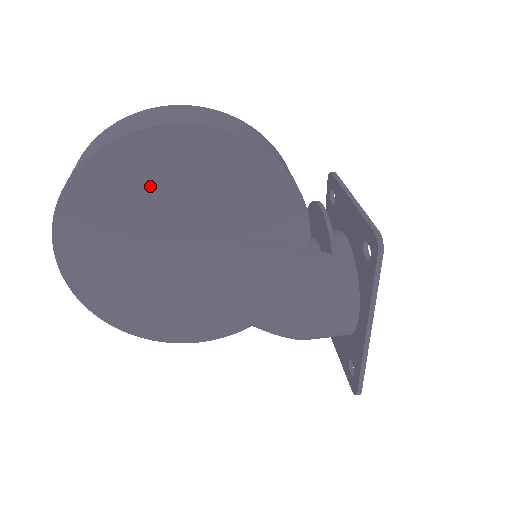
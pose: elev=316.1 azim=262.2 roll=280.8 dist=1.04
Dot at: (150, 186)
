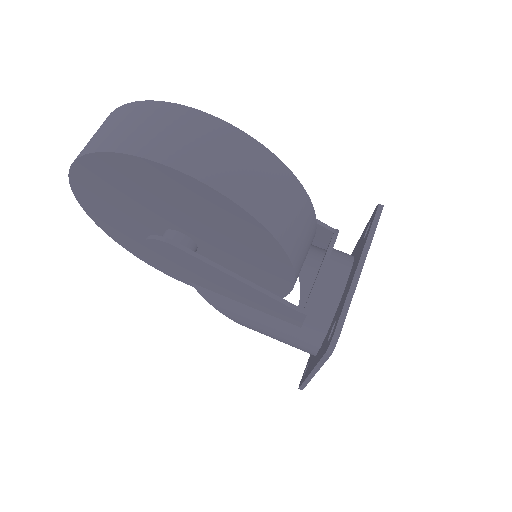
Dot at: (147, 193)
